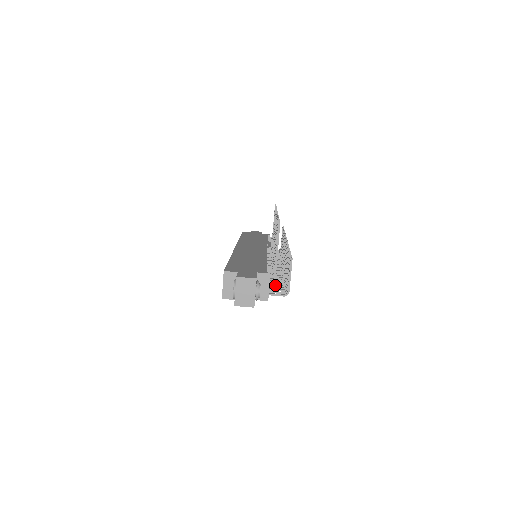
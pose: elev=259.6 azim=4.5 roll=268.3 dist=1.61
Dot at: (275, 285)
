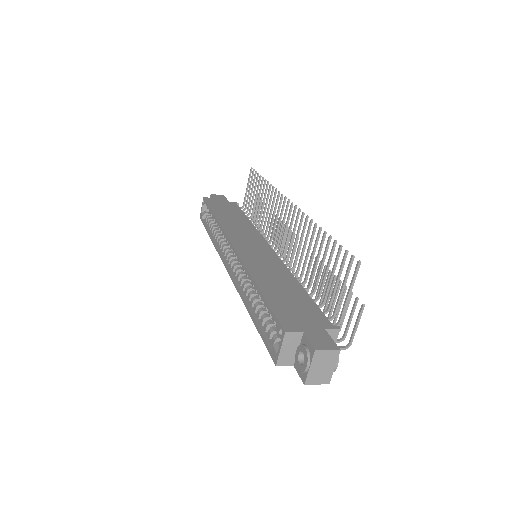
Dot at: occluded
